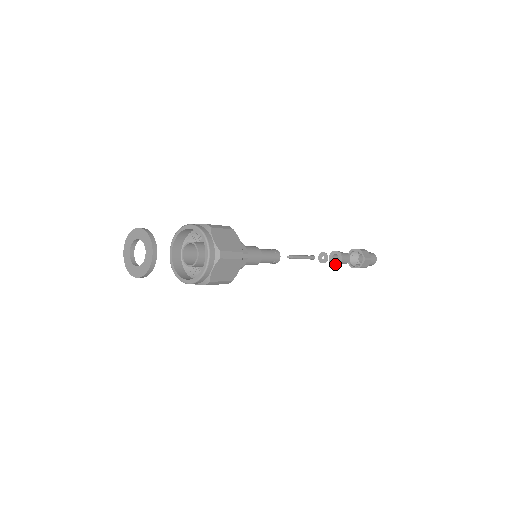
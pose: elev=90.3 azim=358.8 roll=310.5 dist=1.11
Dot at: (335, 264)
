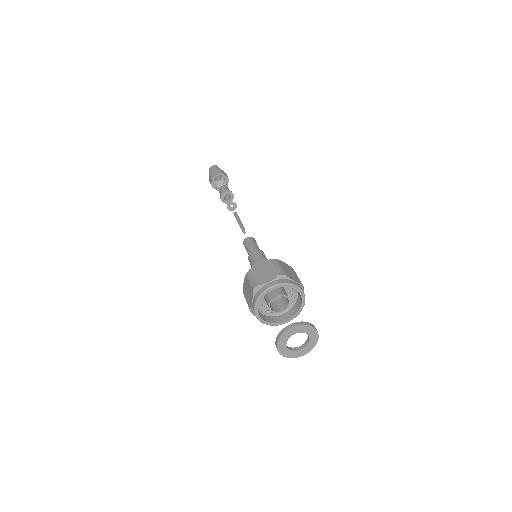
Dot at: occluded
